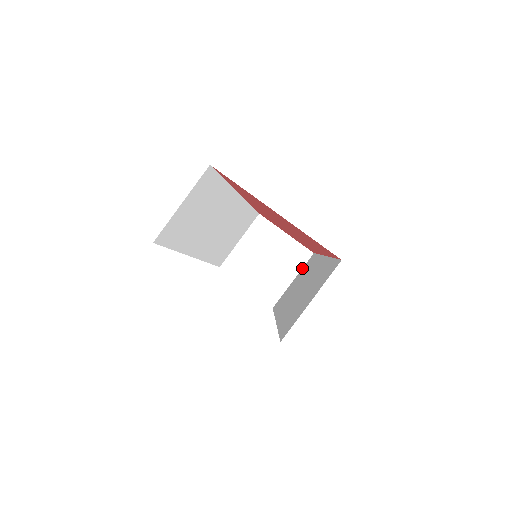
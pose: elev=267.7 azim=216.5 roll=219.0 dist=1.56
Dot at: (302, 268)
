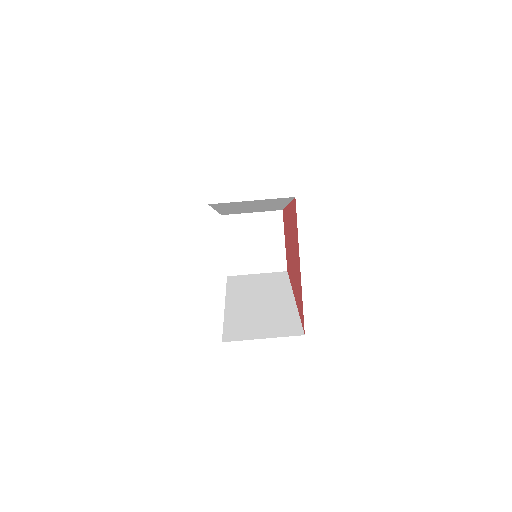
Dot at: (271, 272)
